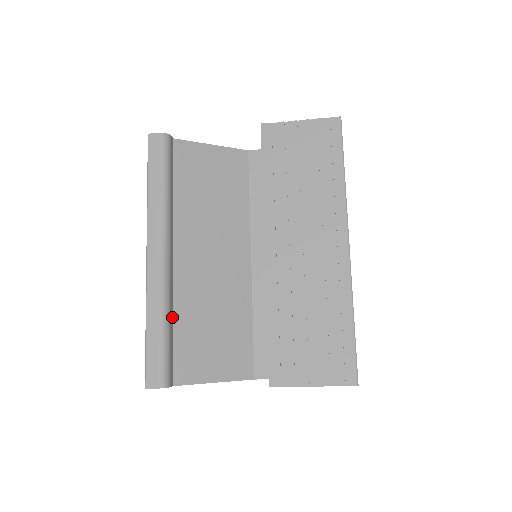
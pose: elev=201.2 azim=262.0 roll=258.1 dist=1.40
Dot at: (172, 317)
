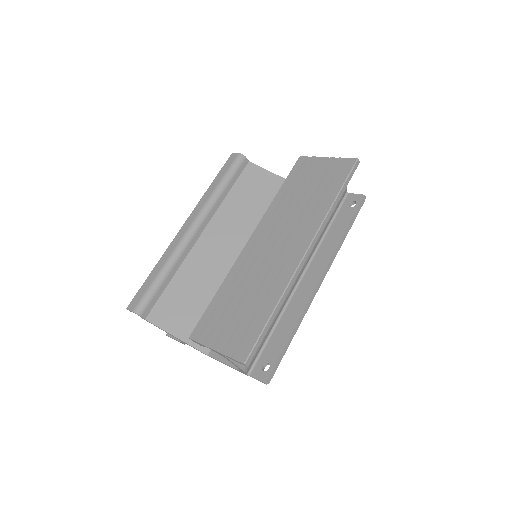
Dot at: (174, 273)
